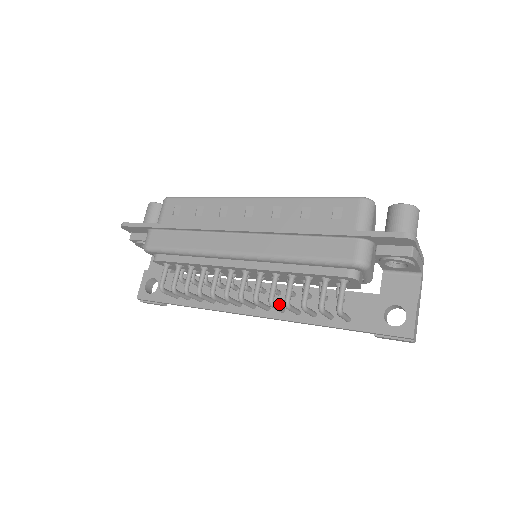
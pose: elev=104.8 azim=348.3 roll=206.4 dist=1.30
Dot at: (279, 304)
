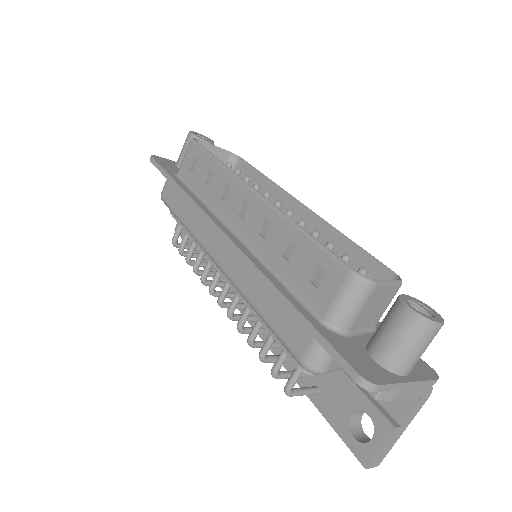
Dot at: occluded
